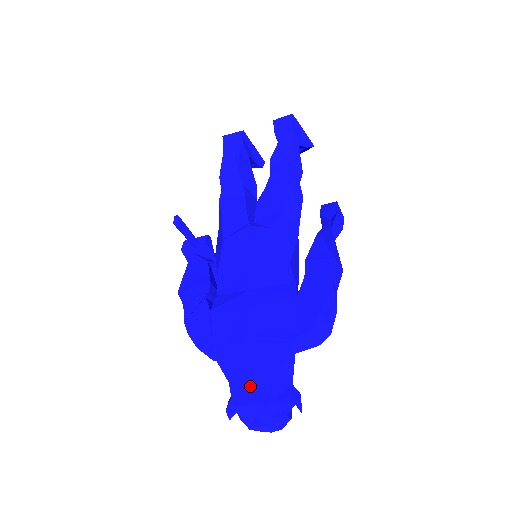
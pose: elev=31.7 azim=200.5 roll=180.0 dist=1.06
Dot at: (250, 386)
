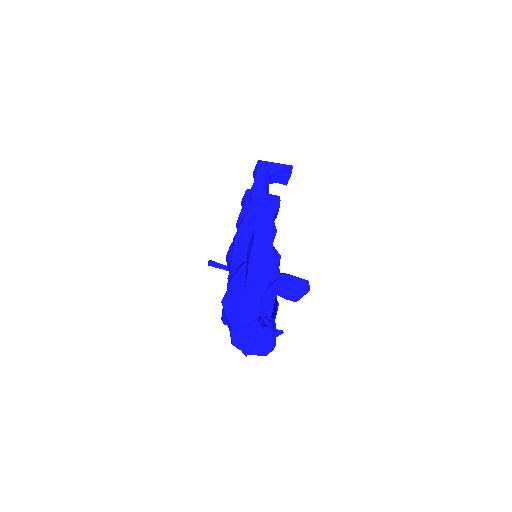
Dot at: (230, 326)
